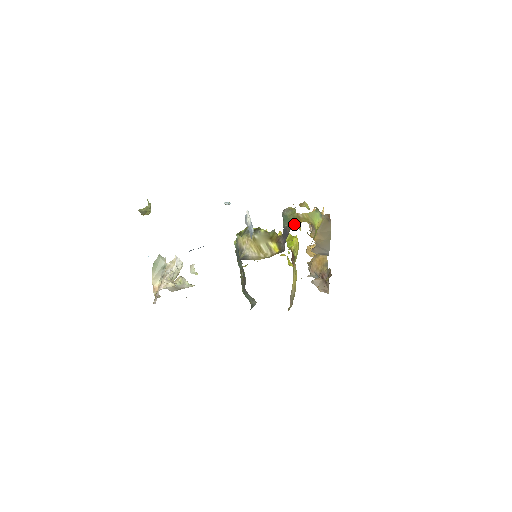
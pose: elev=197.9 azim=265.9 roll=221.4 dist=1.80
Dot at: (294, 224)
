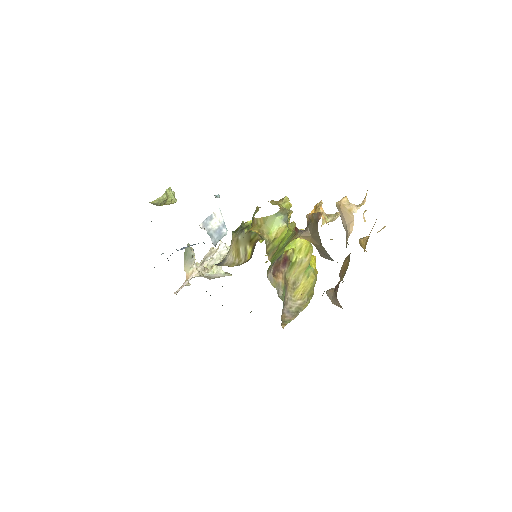
Dot at: (247, 231)
